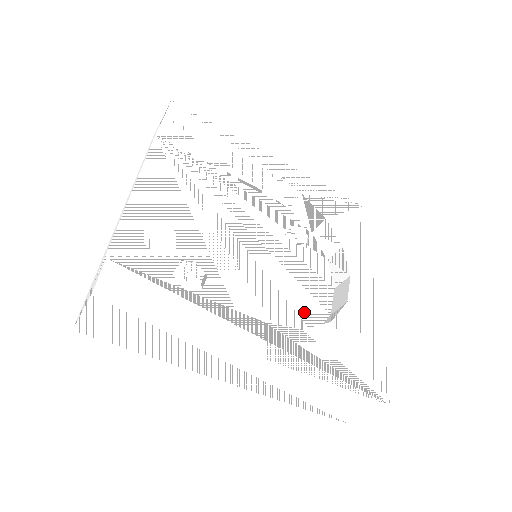
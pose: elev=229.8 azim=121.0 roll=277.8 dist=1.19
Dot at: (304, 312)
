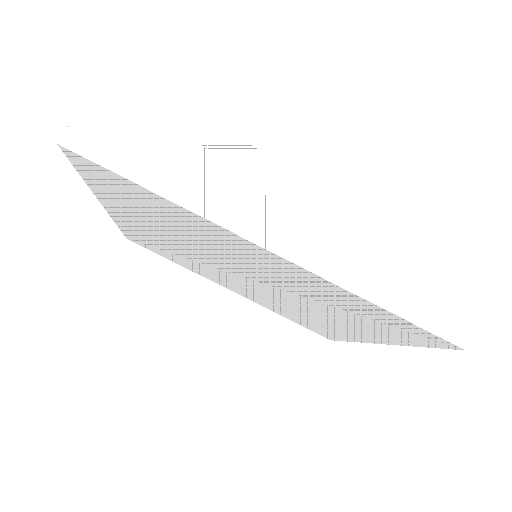
Dot at: occluded
